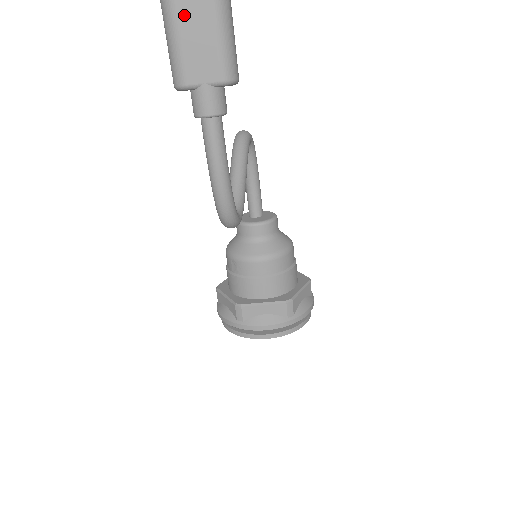
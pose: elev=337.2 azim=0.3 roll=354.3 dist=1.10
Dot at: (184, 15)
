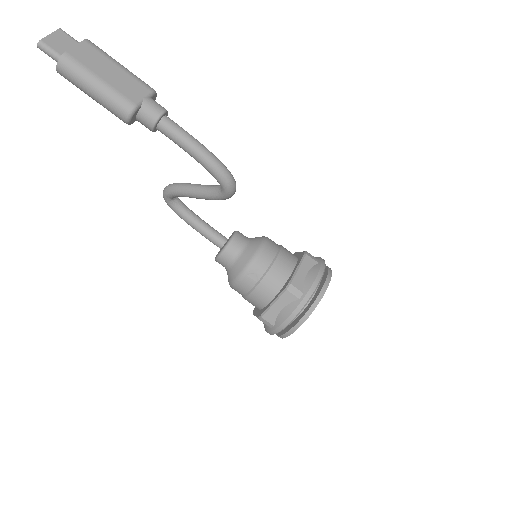
Dot at: (99, 72)
